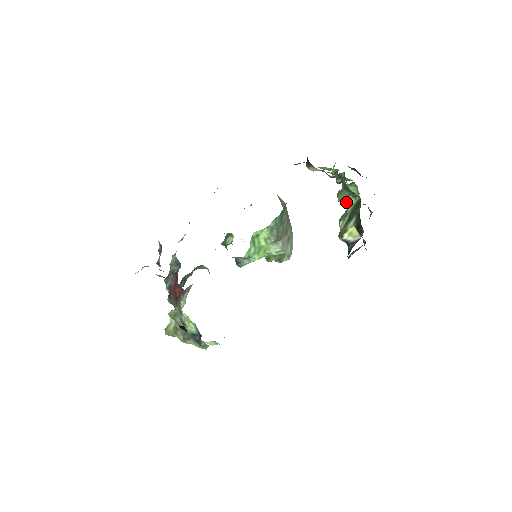
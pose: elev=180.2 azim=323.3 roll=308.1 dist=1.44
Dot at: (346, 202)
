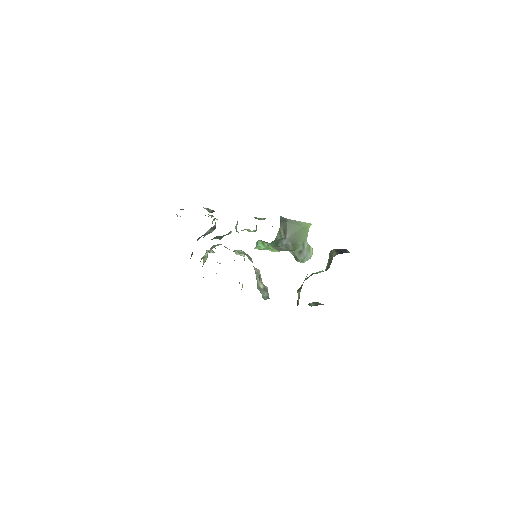
Dot at: (327, 264)
